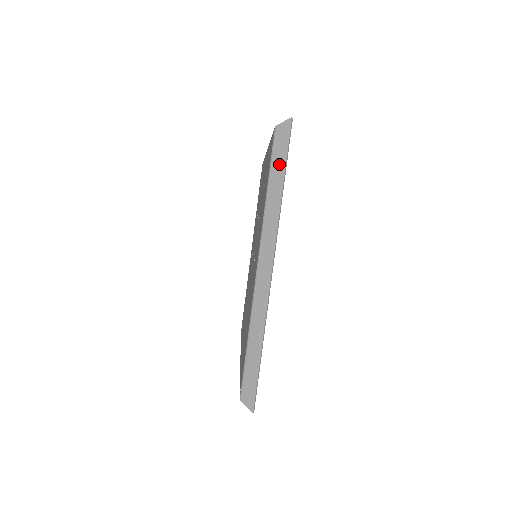
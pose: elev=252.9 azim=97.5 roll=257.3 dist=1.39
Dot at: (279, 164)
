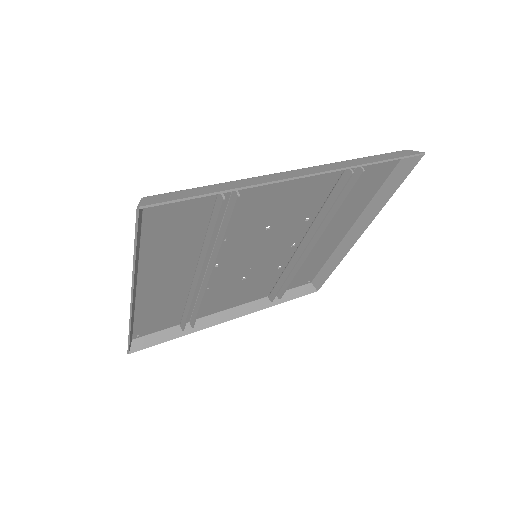
Dot at: (387, 156)
